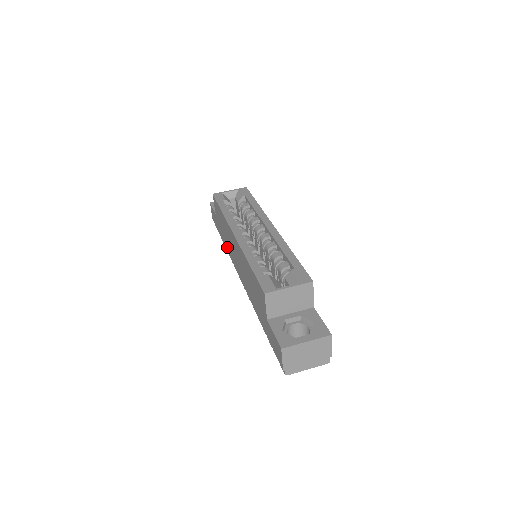
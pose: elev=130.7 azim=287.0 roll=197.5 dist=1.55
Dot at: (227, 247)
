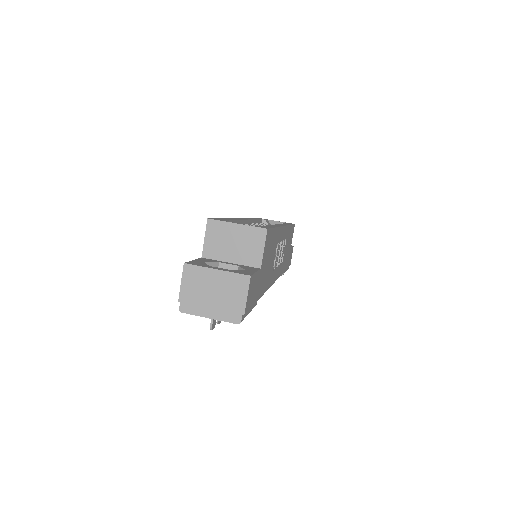
Dot at: occluded
